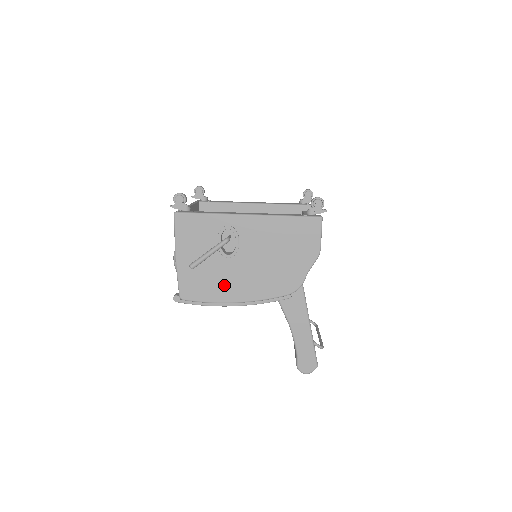
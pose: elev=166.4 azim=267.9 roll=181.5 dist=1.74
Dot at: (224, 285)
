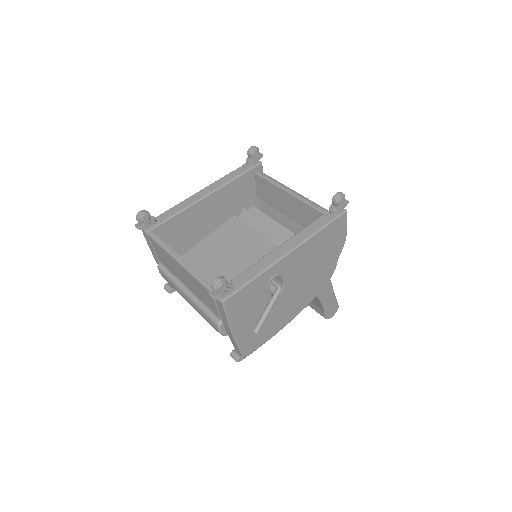
Dot at: (278, 319)
